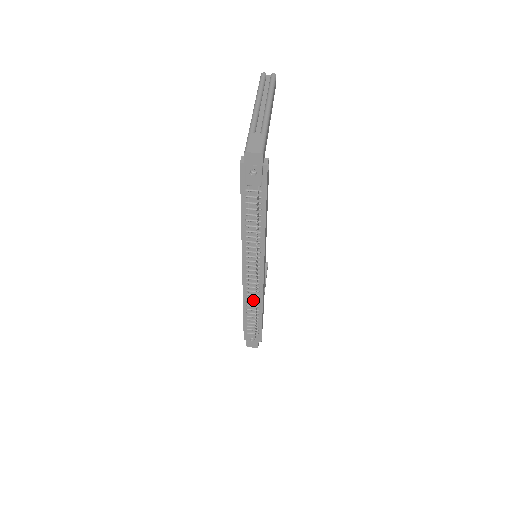
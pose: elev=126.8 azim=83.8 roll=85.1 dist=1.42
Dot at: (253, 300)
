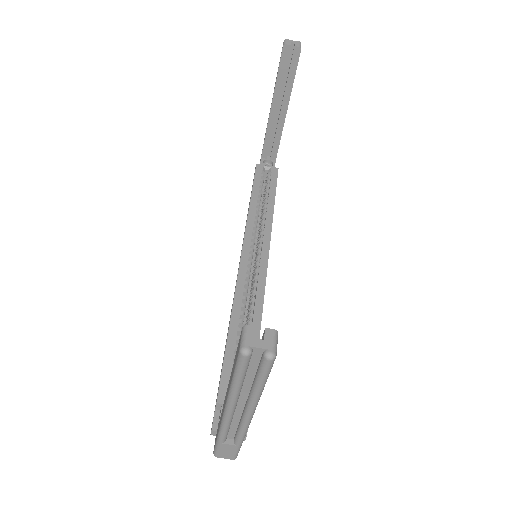
Dot at: (257, 232)
